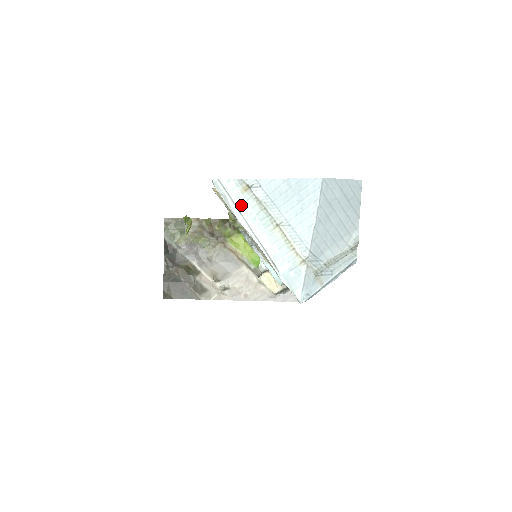
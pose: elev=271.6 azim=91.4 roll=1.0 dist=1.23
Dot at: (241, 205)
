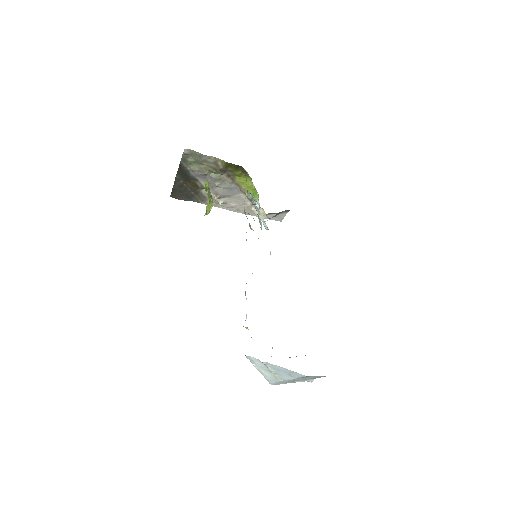
Dot at: (257, 364)
